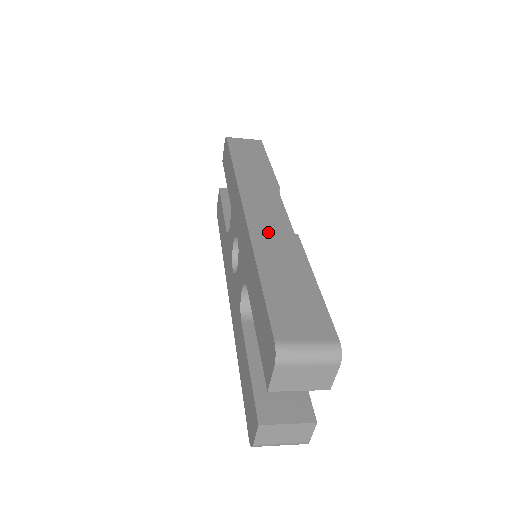
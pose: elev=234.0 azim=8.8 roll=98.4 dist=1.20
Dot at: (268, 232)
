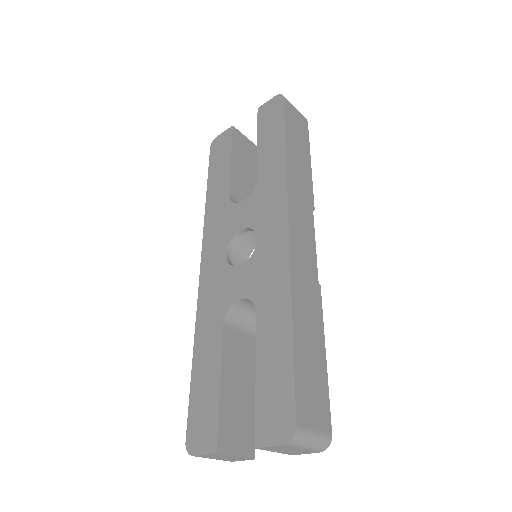
Dot at: (303, 273)
